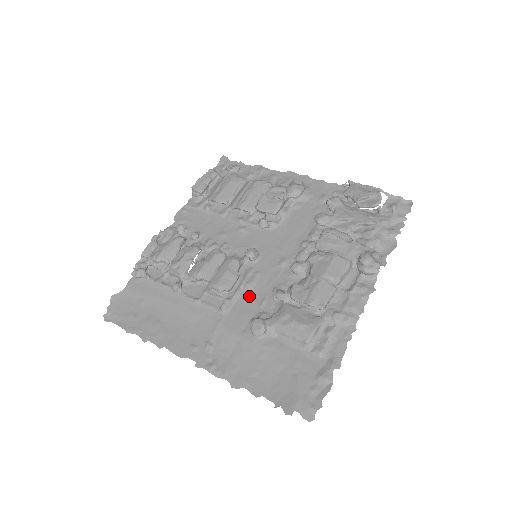
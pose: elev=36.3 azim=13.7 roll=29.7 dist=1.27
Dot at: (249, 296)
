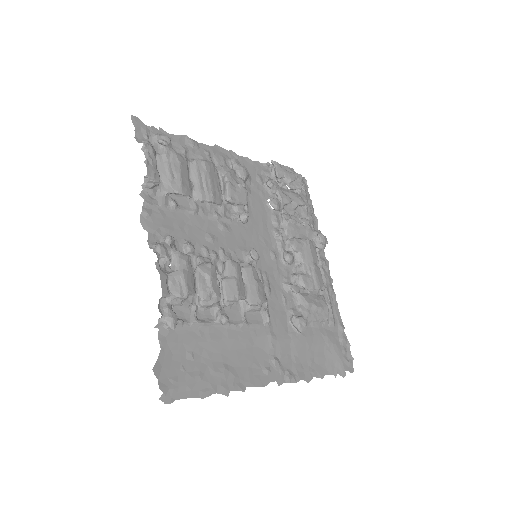
Dot at: (273, 299)
